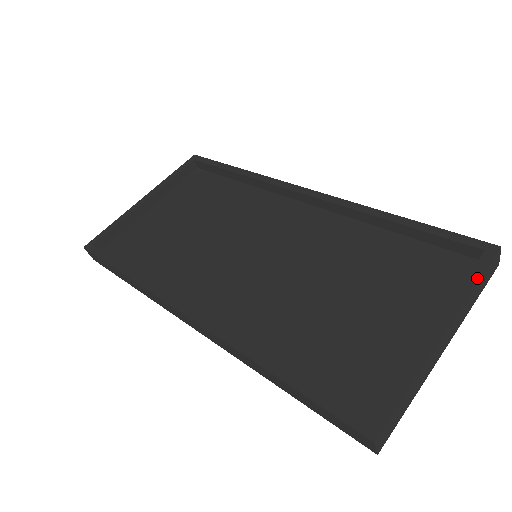
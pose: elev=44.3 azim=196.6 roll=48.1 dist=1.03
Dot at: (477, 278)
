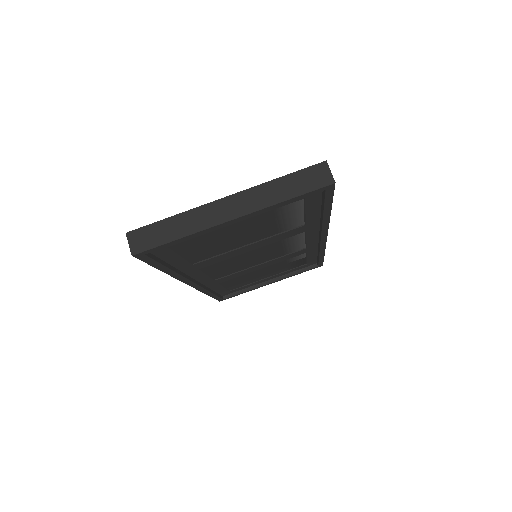
Dot at: (285, 176)
